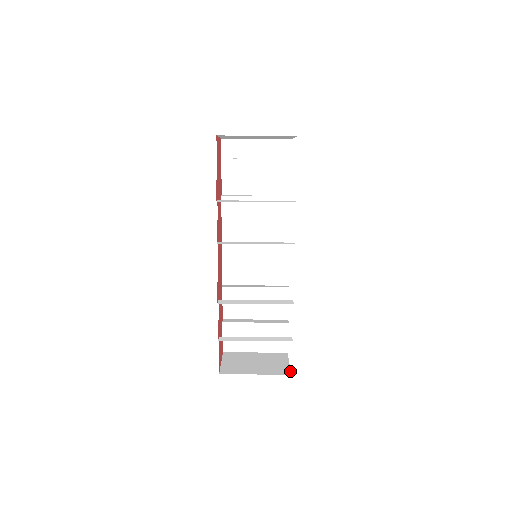
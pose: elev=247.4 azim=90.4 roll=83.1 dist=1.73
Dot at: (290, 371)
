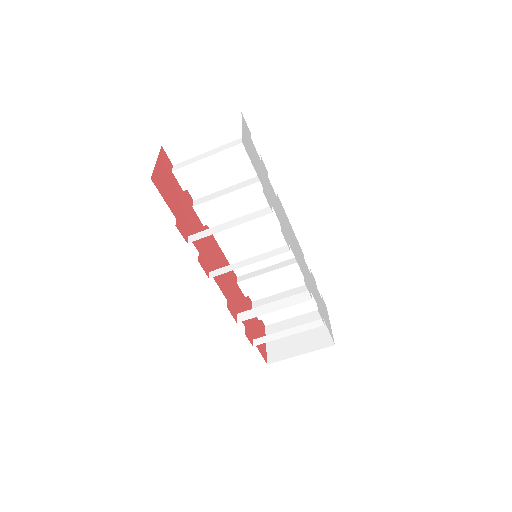
Dot at: (333, 340)
